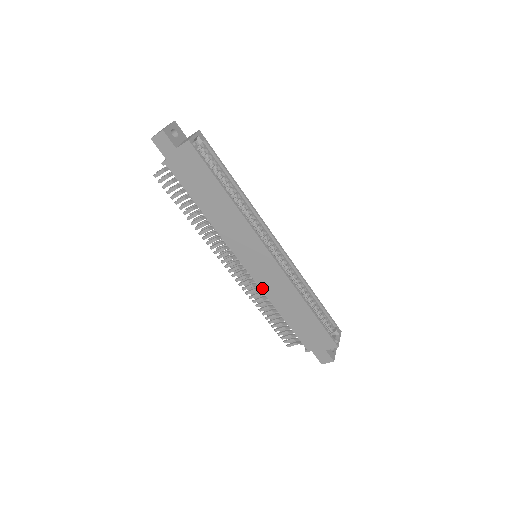
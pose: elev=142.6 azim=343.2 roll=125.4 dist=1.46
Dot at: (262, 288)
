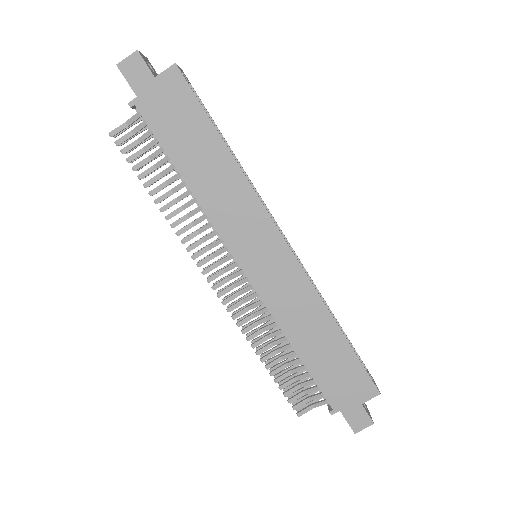
Dot at: (268, 304)
